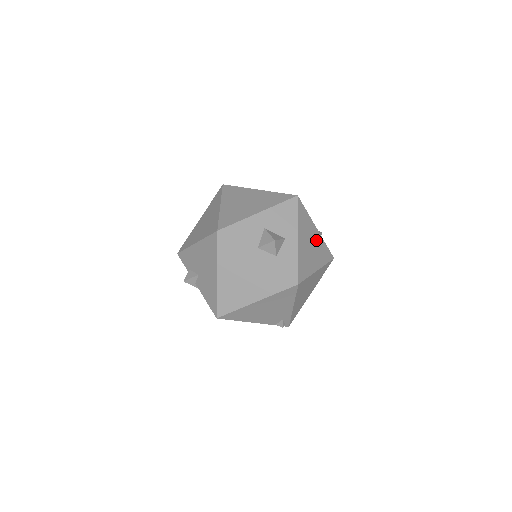
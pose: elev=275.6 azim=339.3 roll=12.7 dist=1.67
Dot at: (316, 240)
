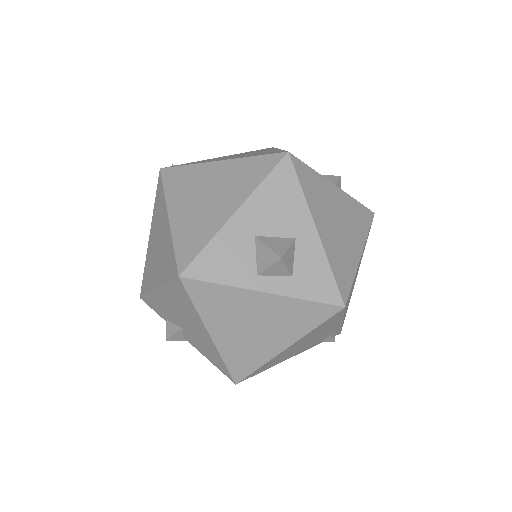
Dot at: (342, 206)
